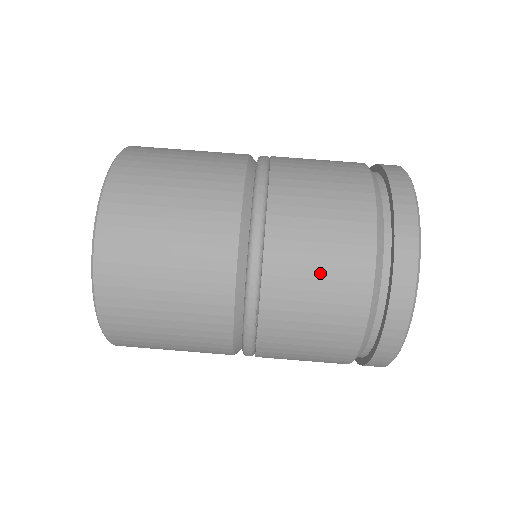
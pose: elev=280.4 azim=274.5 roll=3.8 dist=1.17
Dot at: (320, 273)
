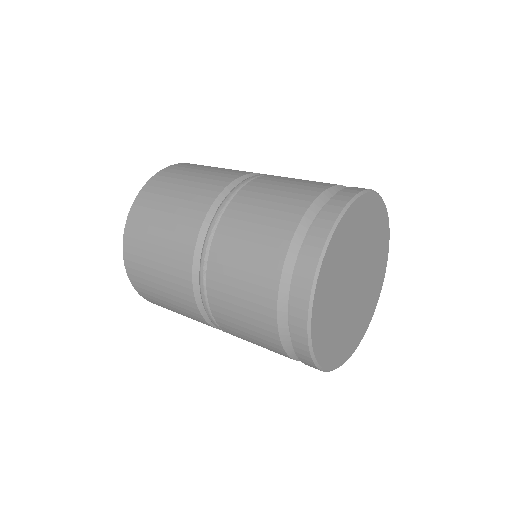
Dot at: occluded
